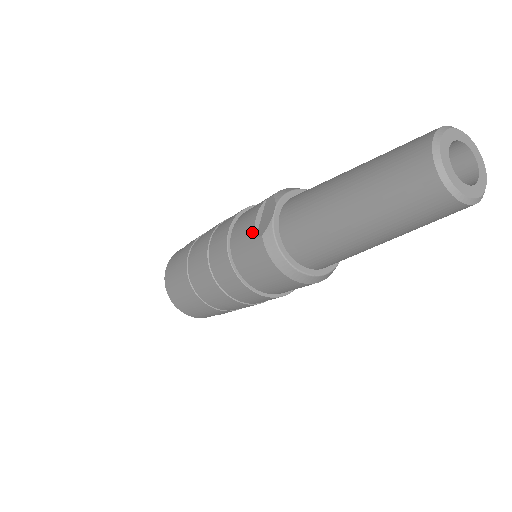
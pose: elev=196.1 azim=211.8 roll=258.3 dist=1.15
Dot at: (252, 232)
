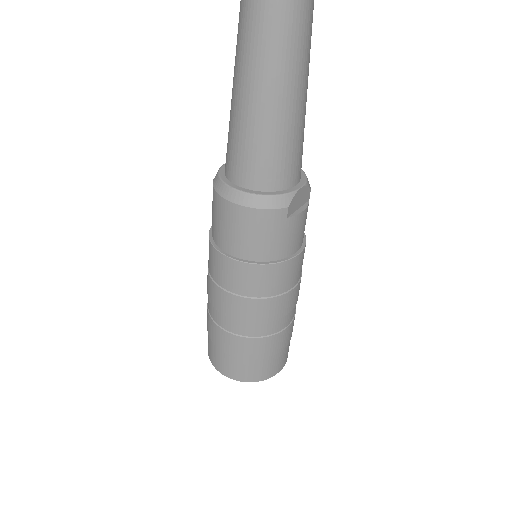
Dot at: occluded
